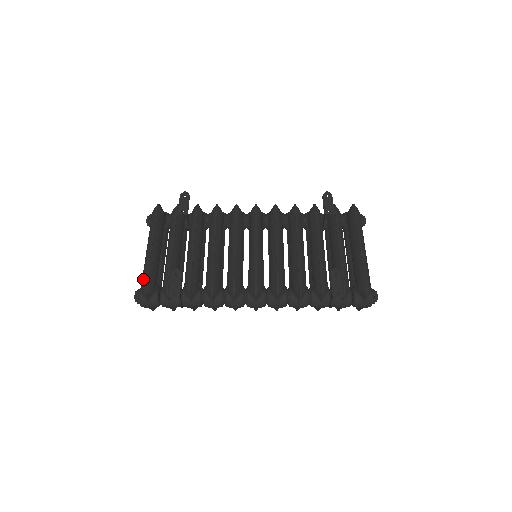
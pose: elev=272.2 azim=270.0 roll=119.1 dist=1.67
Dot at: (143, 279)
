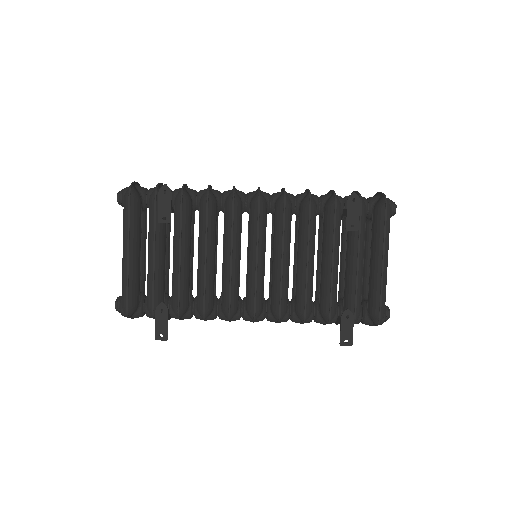
Dot at: (123, 298)
